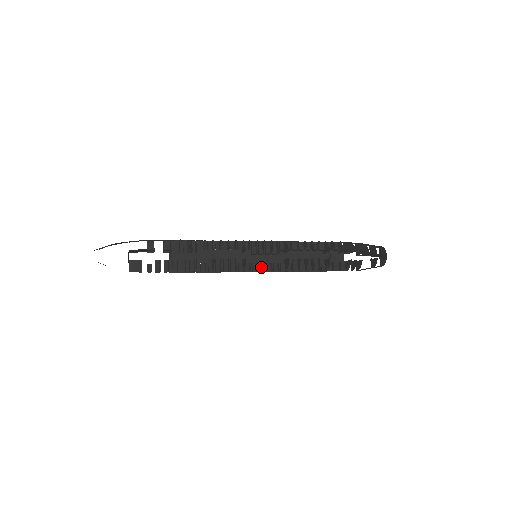
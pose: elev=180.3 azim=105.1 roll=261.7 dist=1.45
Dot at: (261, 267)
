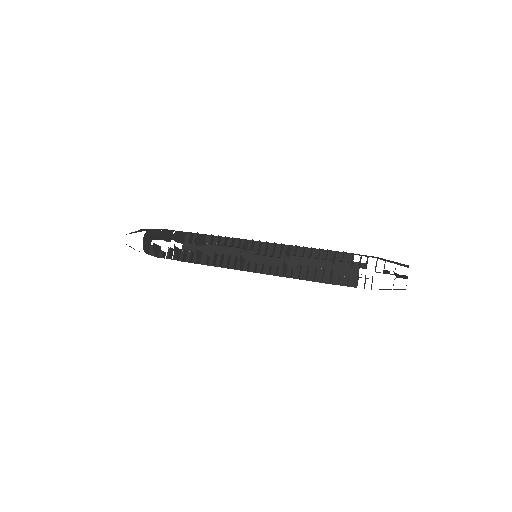
Dot at: (260, 268)
